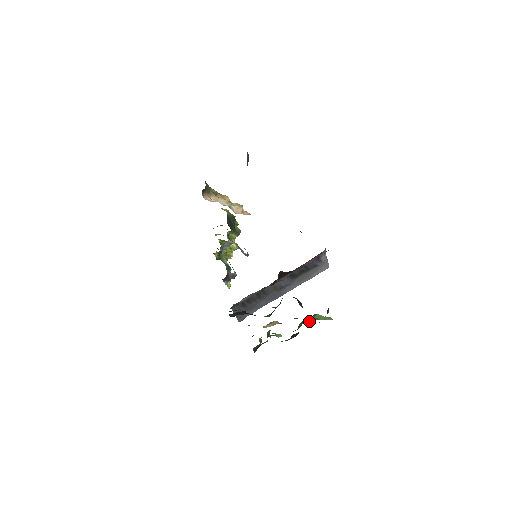
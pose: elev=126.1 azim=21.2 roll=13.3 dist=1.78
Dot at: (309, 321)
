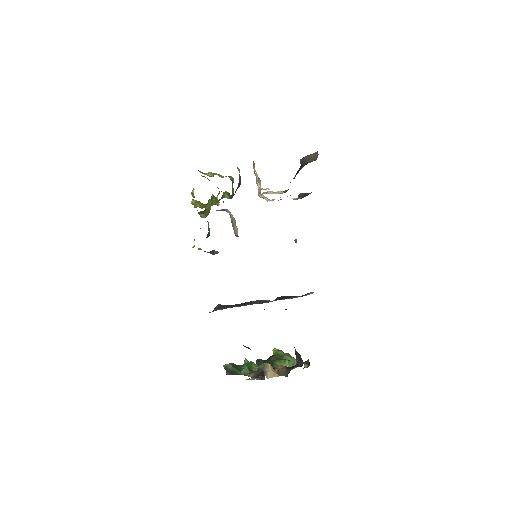
Dot at: (291, 369)
